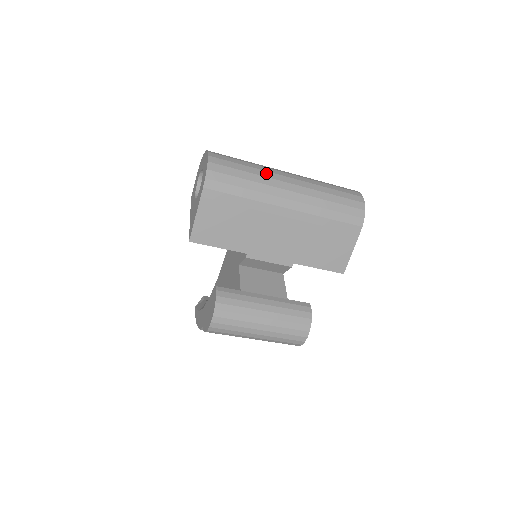
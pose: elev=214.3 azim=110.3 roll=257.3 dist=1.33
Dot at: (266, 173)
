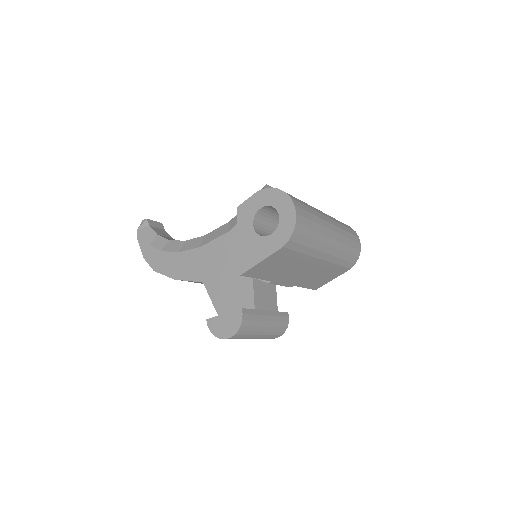
Dot at: (323, 229)
